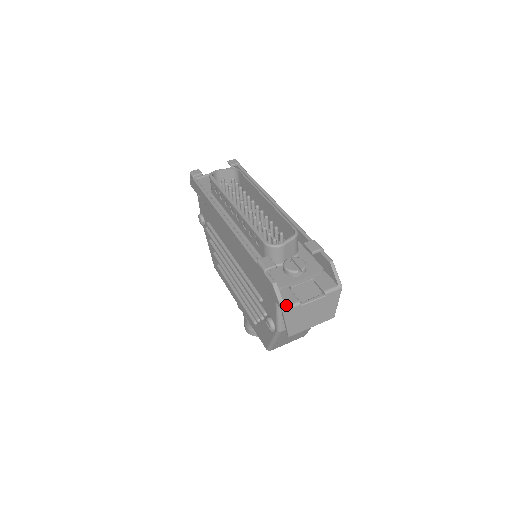
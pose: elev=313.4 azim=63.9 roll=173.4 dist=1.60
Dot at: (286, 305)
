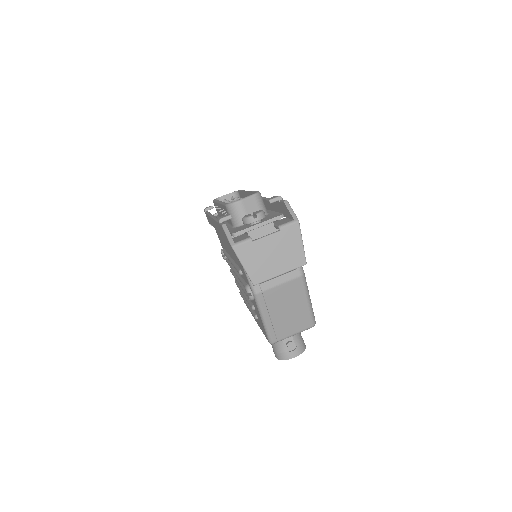
Dot at: (236, 242)
